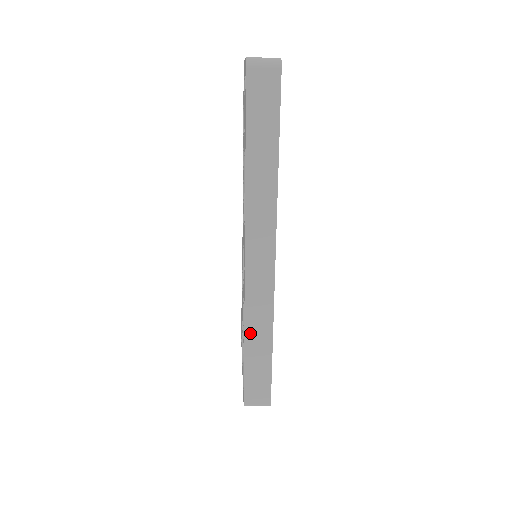
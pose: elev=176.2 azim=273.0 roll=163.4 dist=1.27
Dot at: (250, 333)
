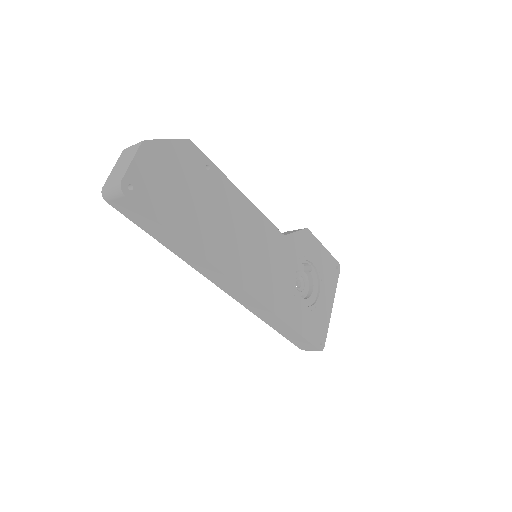
Dot at: (269, 322)
